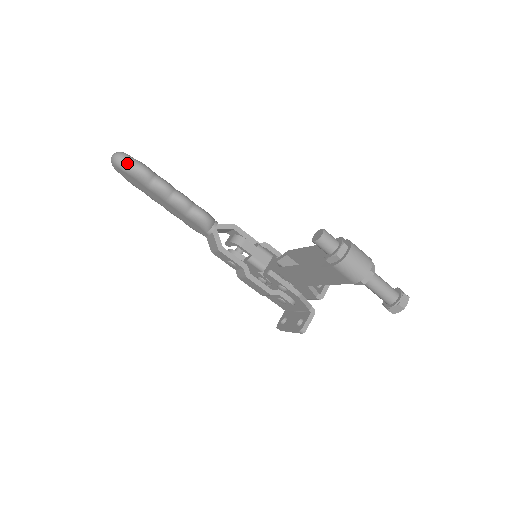
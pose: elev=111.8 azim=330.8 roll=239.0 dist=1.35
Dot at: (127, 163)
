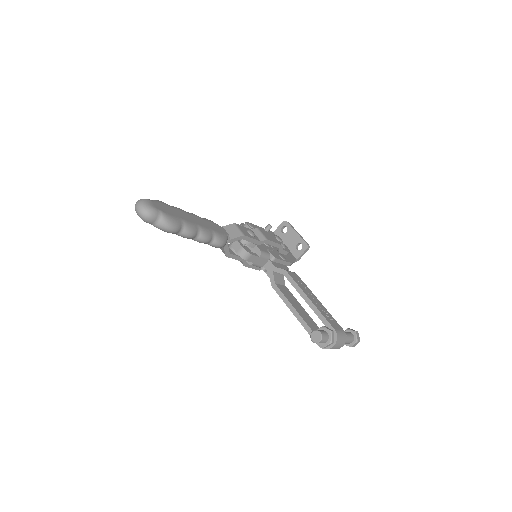
Dot at: (155, 222)
